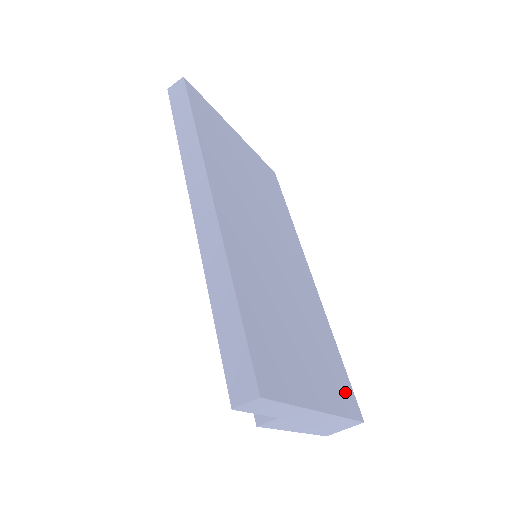
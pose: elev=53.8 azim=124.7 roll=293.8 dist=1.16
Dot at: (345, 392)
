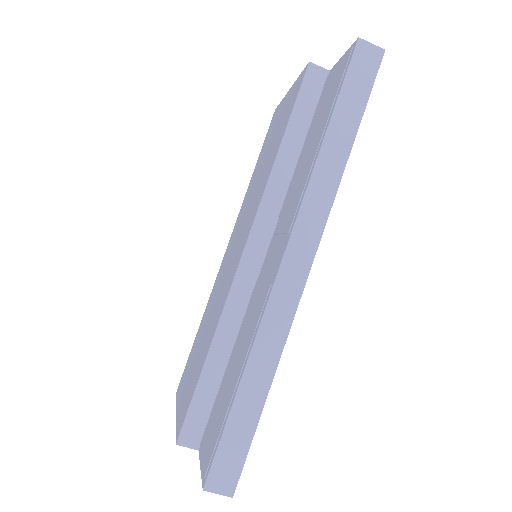
Dot at: occluded
